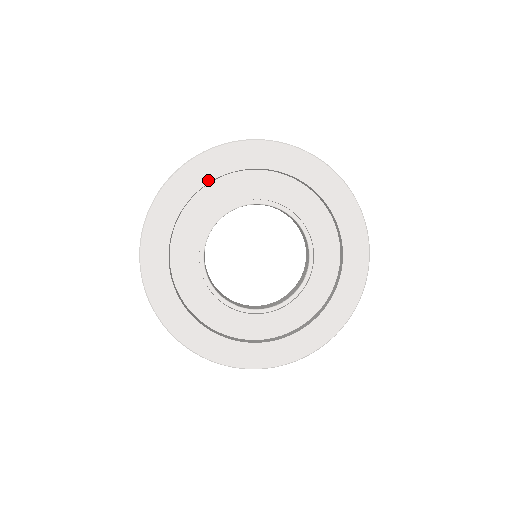
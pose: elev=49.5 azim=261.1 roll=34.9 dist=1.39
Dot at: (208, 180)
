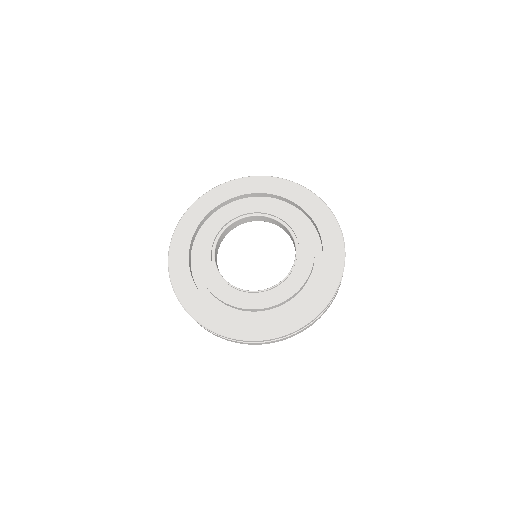
Dot at: (211, 209)
